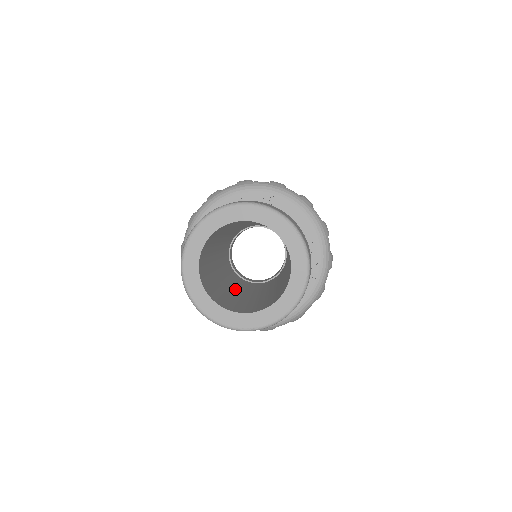
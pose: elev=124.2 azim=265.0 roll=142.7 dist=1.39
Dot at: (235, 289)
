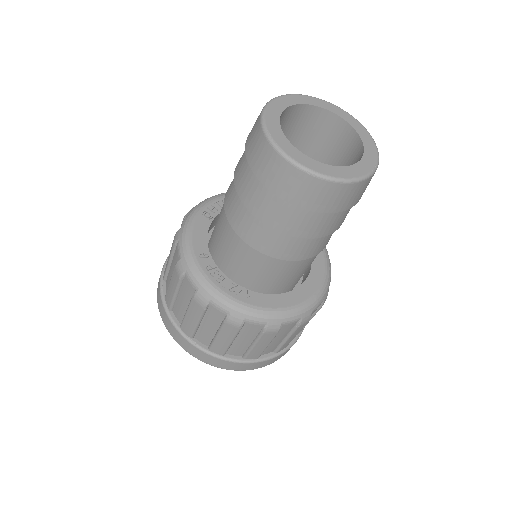
Dot at: occluded
